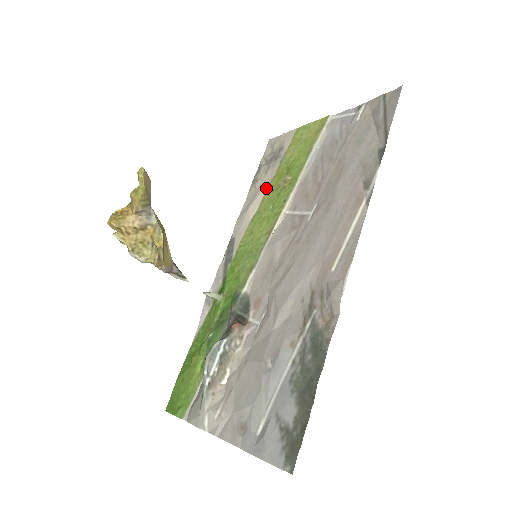
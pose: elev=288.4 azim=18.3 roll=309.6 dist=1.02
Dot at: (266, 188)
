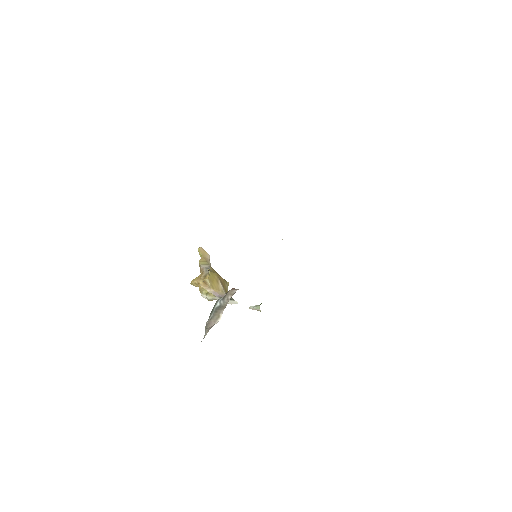
Dot at: occluded
